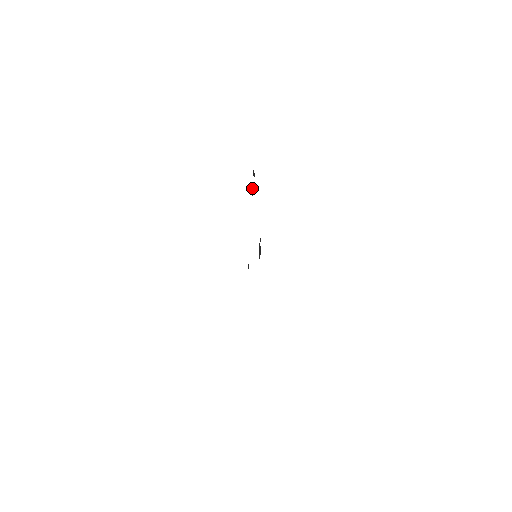
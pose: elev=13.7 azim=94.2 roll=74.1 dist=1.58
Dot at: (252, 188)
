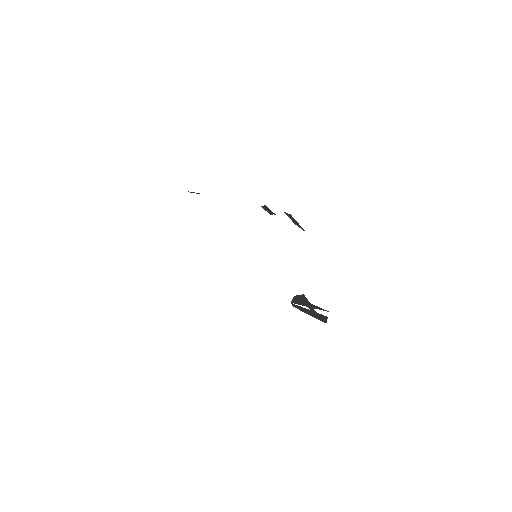
Dot at: occluded
